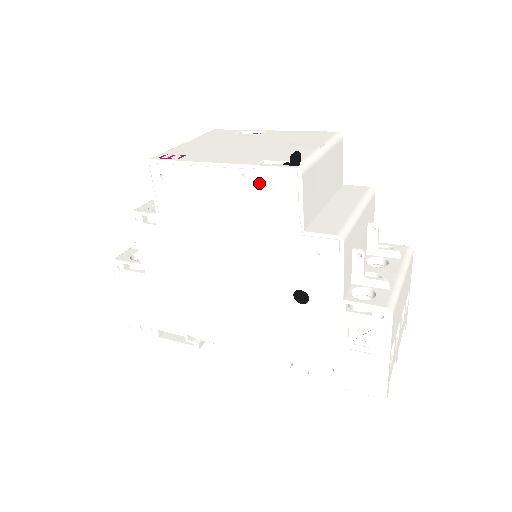
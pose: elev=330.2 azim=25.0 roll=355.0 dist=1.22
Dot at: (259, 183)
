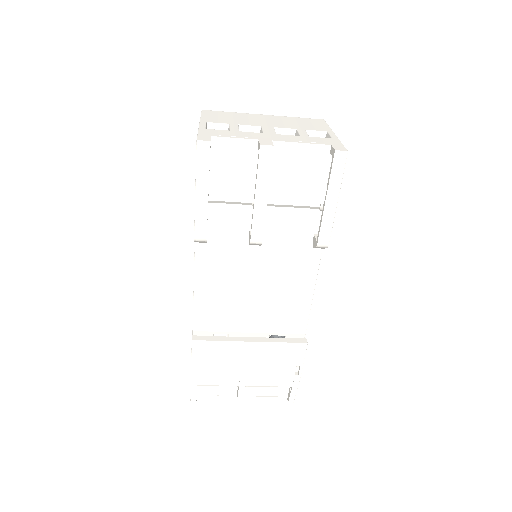
Dot at: occluded
